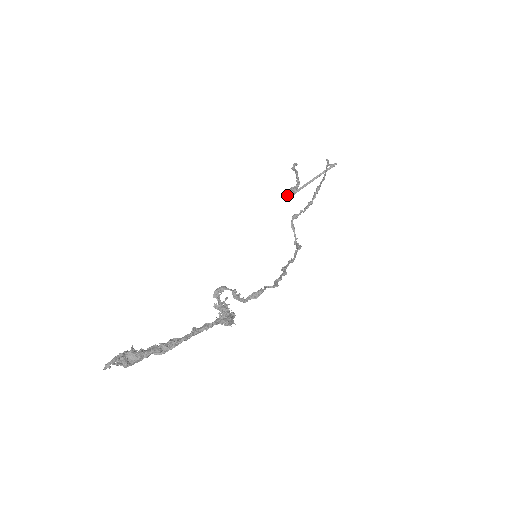
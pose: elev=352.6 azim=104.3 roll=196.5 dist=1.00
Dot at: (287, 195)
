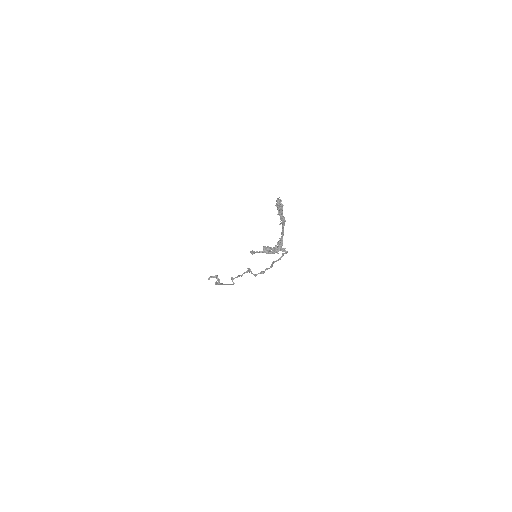
Dot at: (216, 283)
